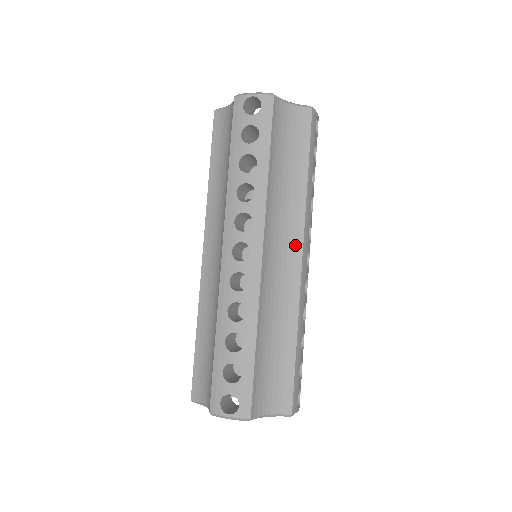
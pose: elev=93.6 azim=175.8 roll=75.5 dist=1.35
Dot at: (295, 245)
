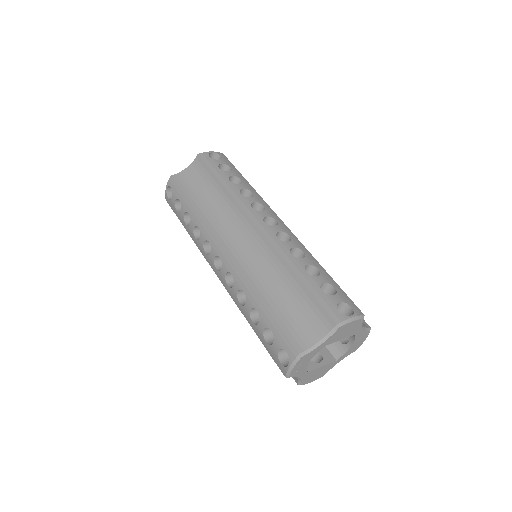
Dot at: occluded
